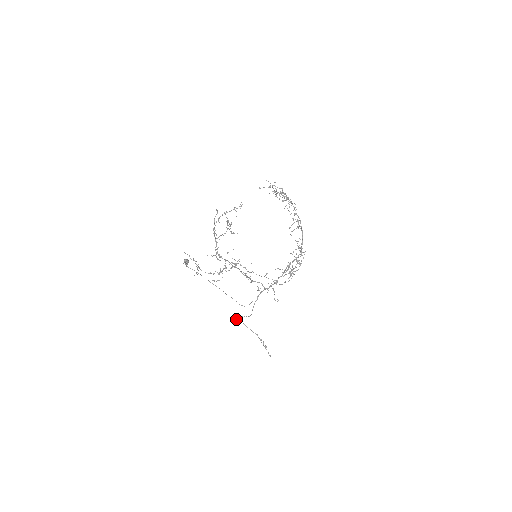
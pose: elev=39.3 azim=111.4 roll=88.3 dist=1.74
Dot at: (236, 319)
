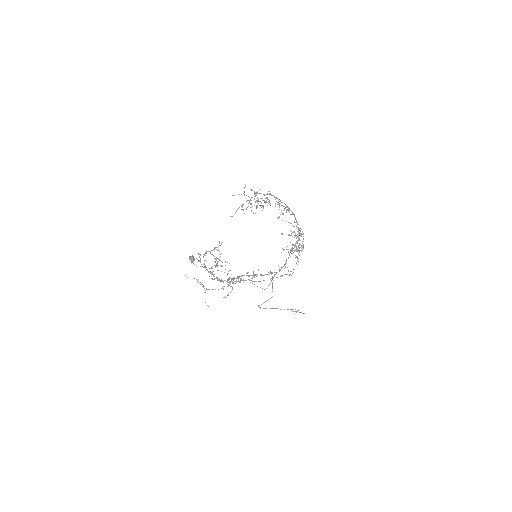
Dot at: (260, 308)
